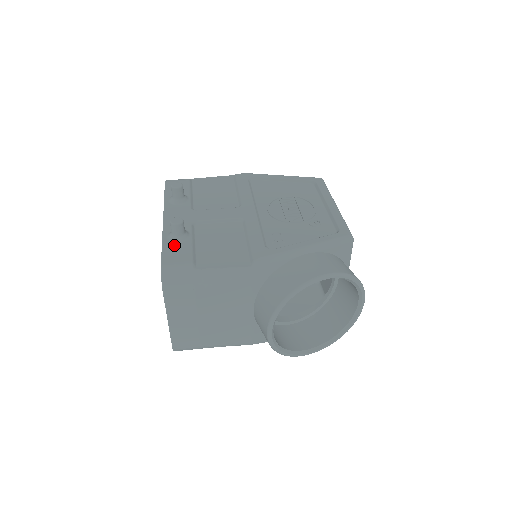
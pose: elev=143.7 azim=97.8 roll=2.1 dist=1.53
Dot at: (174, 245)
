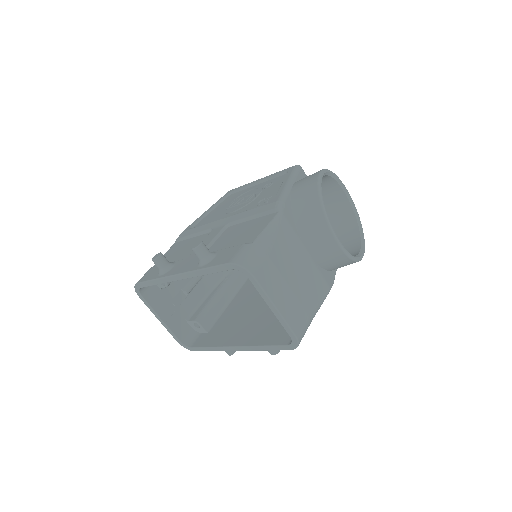
Dot at: (215, 259)
